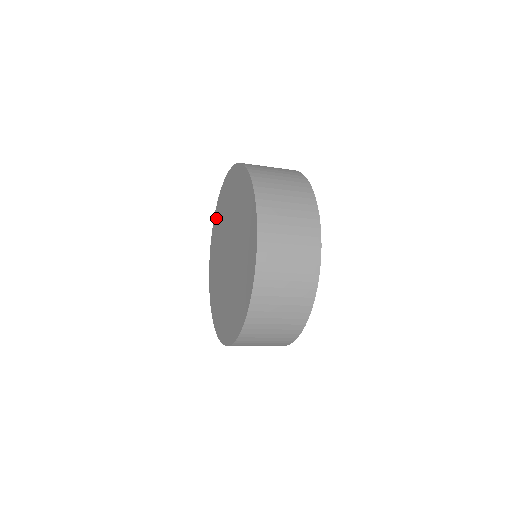
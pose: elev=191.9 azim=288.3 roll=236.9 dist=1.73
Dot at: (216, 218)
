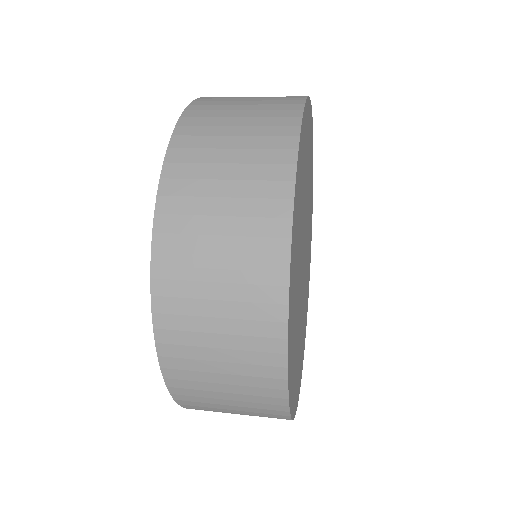
Dot at: occluded
